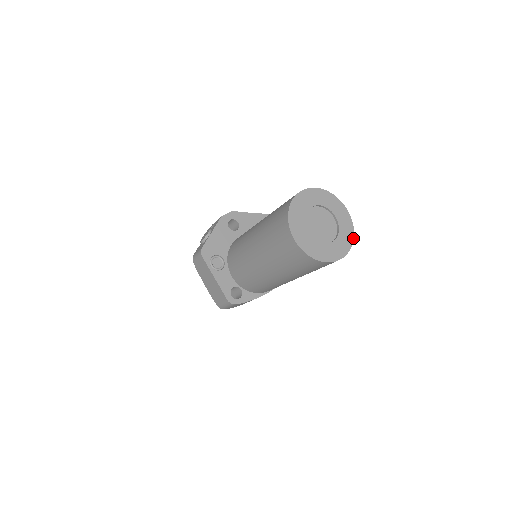
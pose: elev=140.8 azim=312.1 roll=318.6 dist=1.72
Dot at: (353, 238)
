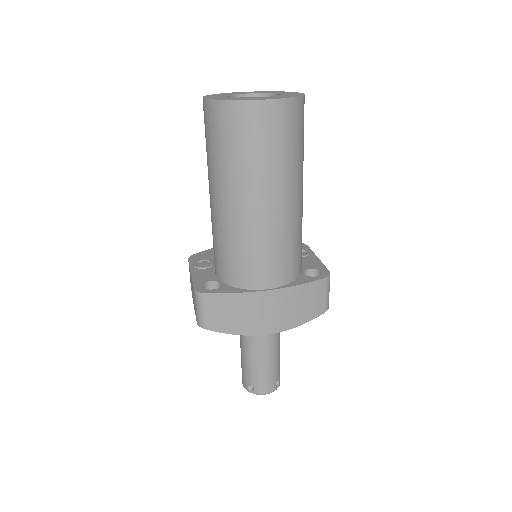
Dot at: (297, 97)
